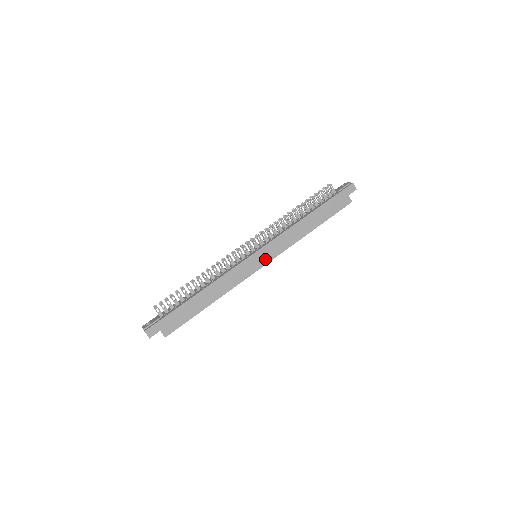
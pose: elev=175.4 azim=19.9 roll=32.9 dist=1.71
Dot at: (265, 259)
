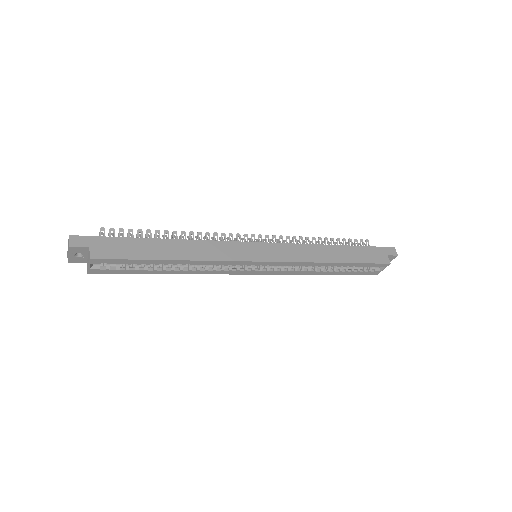
Dot at: (267, 256)
